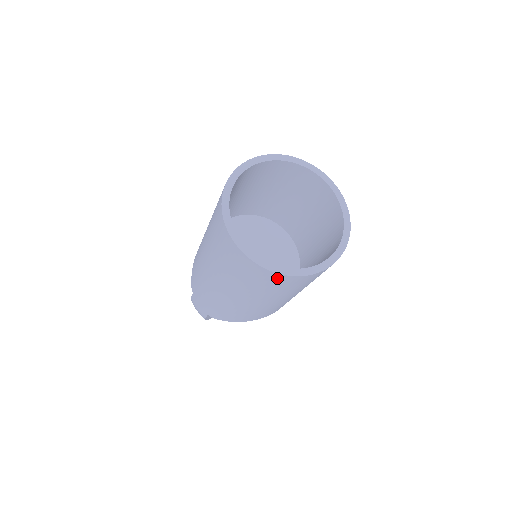
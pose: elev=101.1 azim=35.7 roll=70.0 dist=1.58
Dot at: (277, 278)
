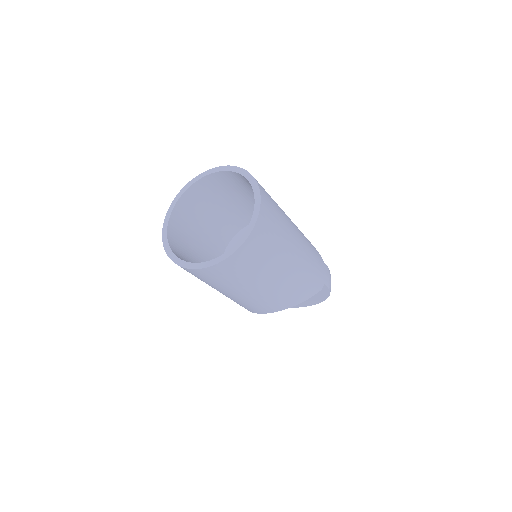
Dot at: occluded
